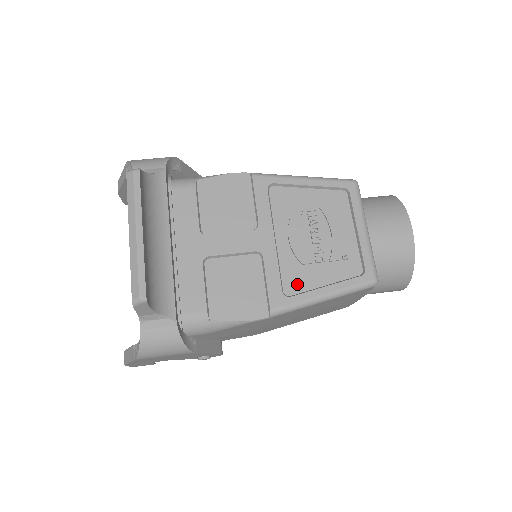
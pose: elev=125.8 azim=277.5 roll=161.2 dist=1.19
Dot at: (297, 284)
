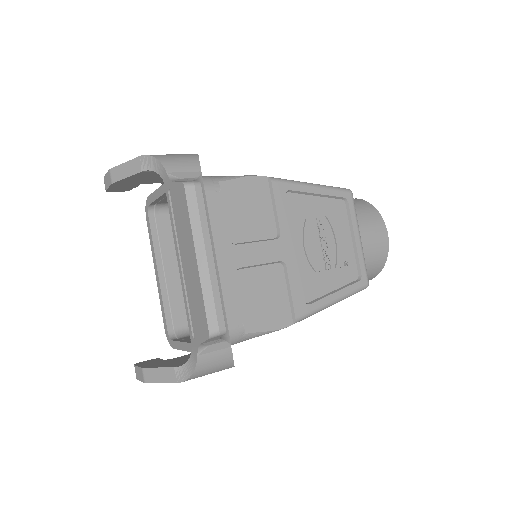
Dot at: (313, 291)
